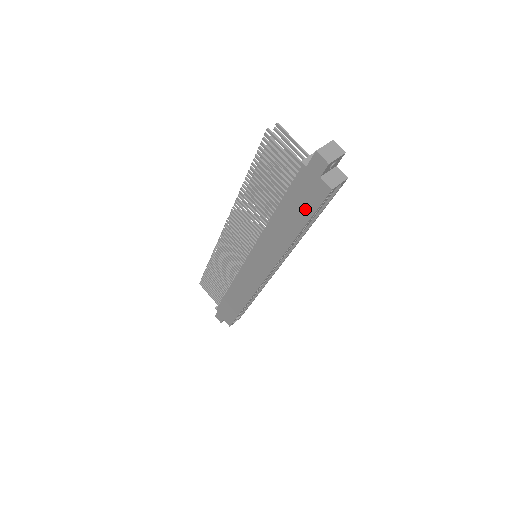
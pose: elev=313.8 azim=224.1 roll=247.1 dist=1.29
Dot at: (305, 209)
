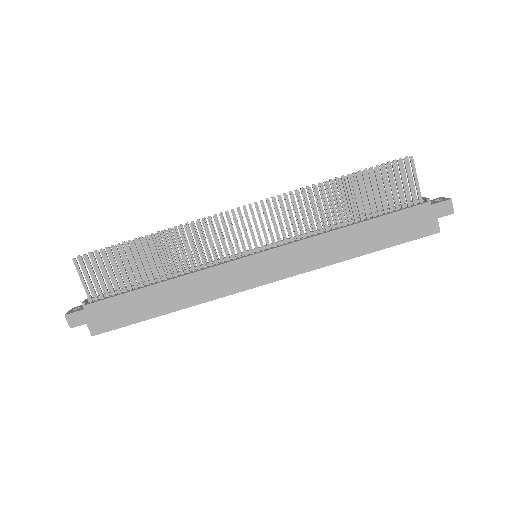
Dot at: (398, 236)
